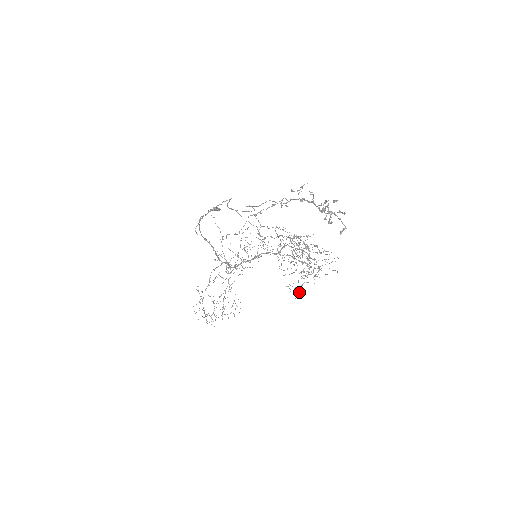
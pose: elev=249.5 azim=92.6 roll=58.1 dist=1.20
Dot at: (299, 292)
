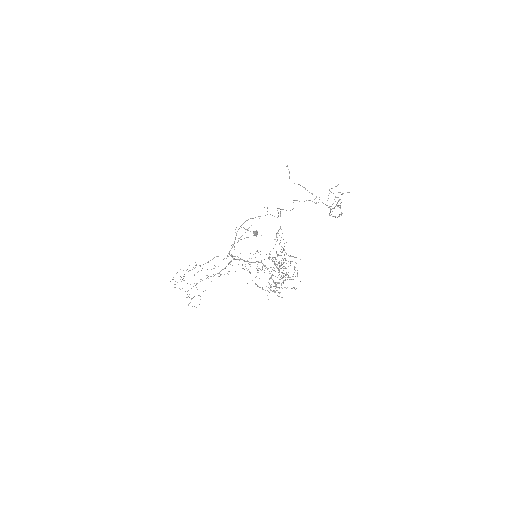
Dot at: occluded
